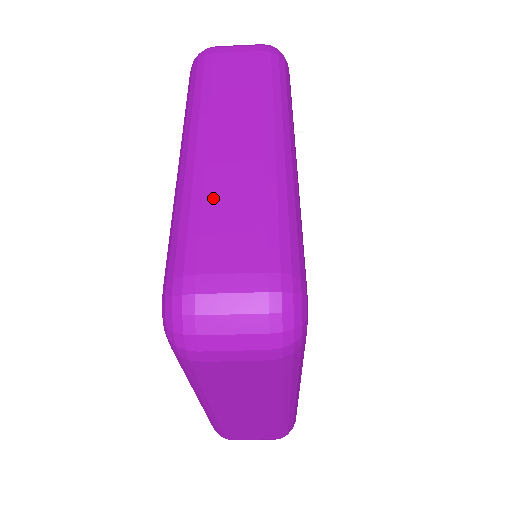
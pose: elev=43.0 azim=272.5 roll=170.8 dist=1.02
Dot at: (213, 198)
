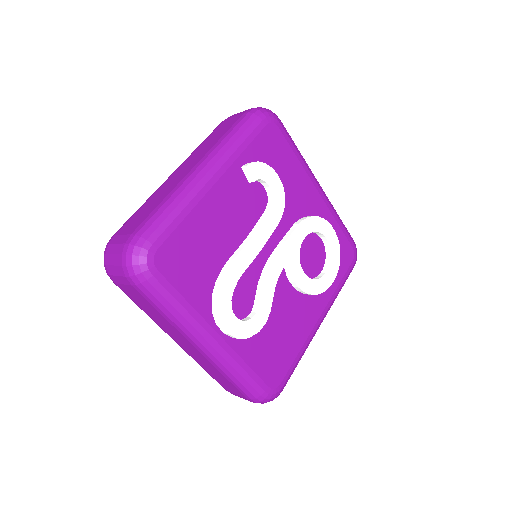
Dot at: (150, 200)
